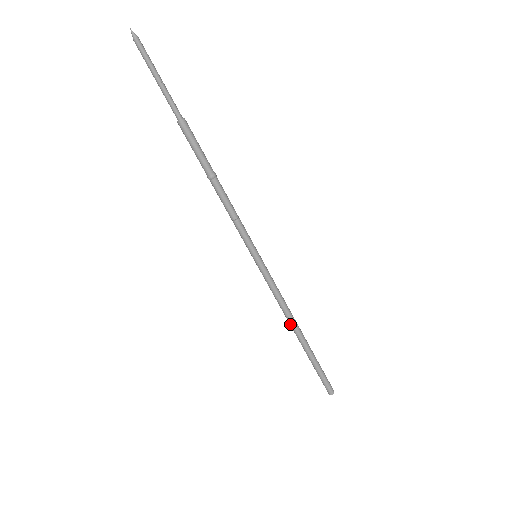
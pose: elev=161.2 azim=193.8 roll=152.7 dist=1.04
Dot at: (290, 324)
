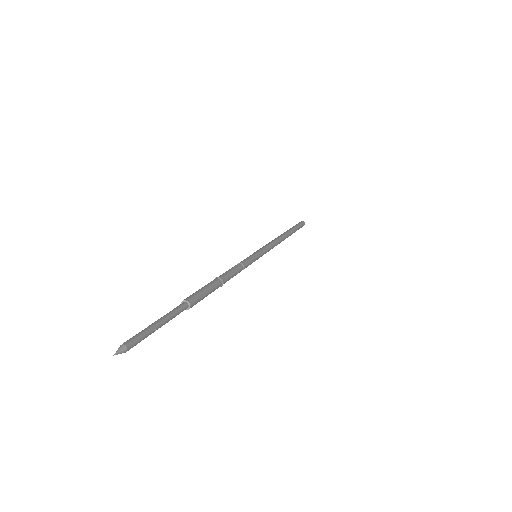
Dot at: occluded
